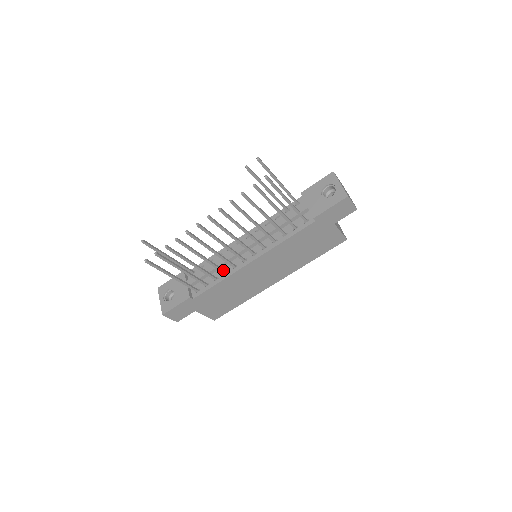
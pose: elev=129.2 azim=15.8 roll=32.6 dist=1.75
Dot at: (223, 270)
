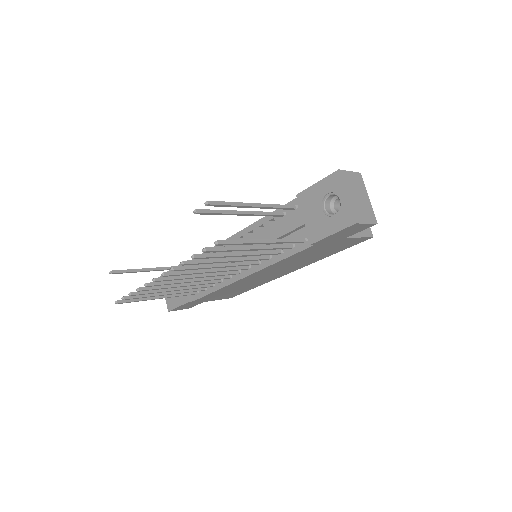
Dot at: (216, 281)
